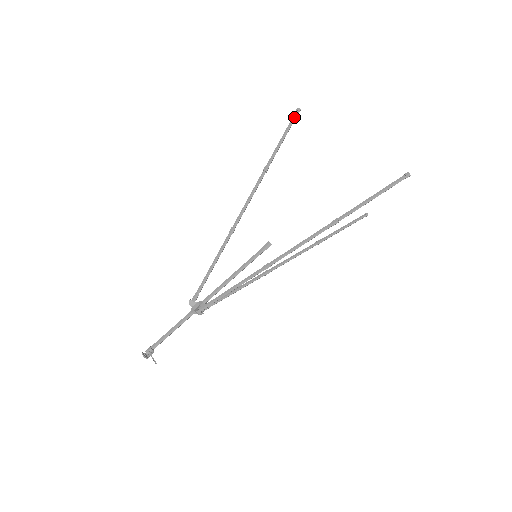
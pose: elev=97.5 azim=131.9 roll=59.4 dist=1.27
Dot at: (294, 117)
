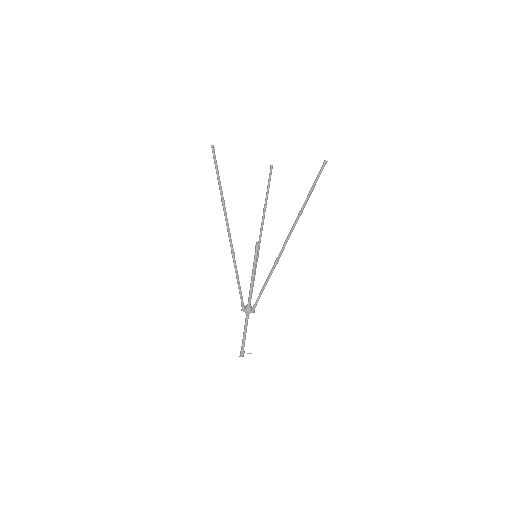
Dot at: (214, 154)
